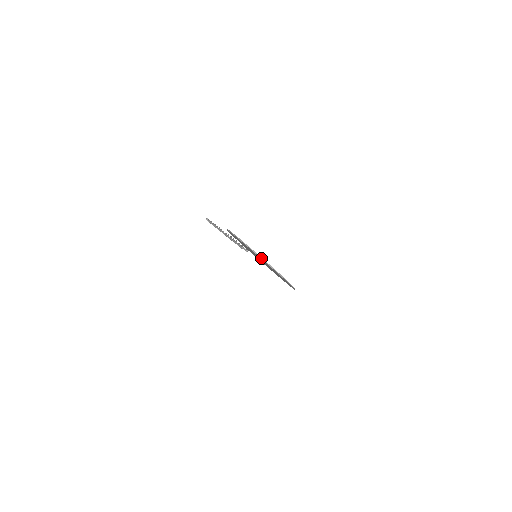
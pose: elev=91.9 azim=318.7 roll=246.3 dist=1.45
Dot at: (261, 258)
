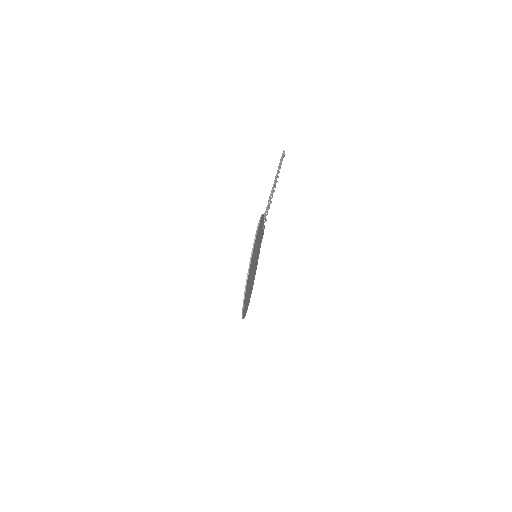
Dot at: (247, 279)
